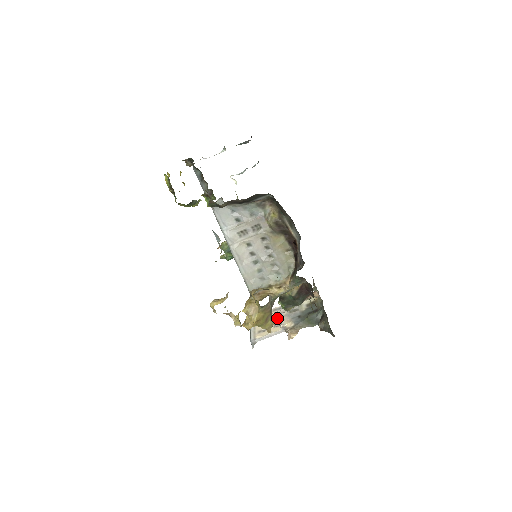
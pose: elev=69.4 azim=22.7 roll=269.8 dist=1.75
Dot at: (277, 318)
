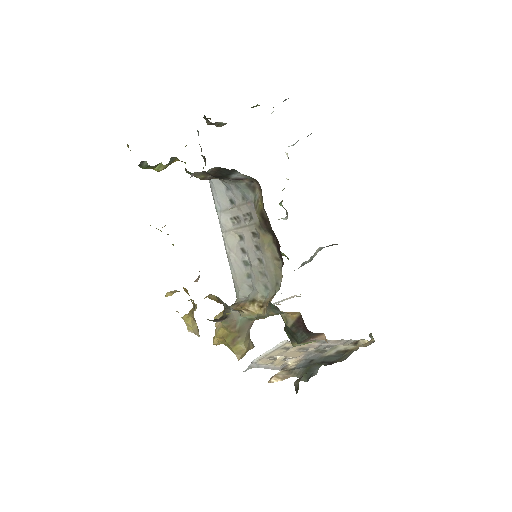
Dot at: (299, 351)
